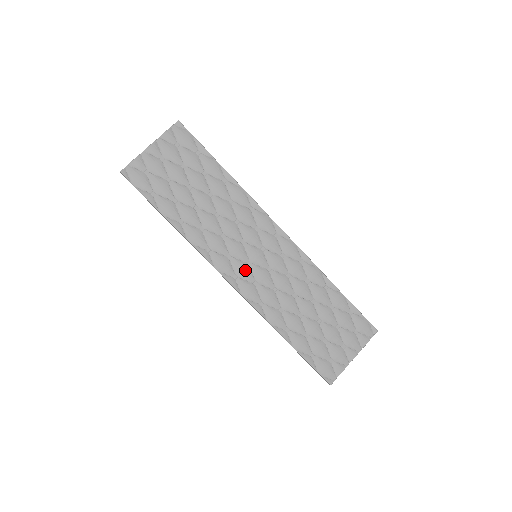
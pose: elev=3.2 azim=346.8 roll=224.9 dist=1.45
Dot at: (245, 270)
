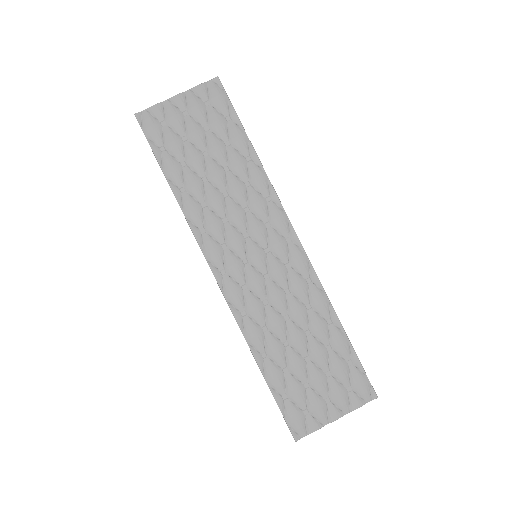
Dot at: (237, 268)
